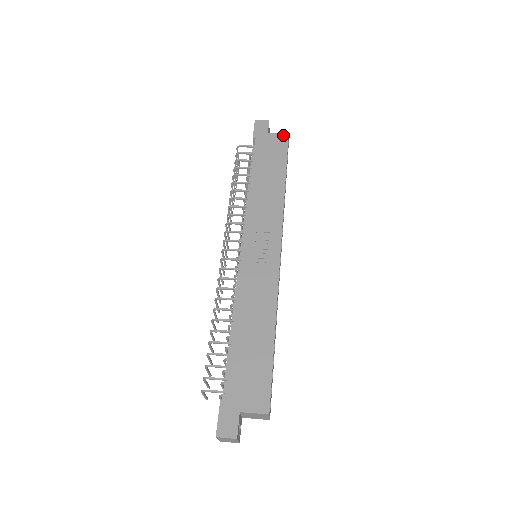
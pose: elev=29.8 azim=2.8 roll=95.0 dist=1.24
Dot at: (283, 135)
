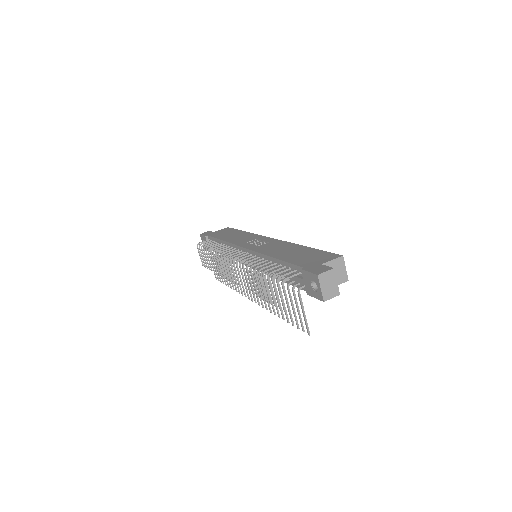
Dot at: (225, 228)
